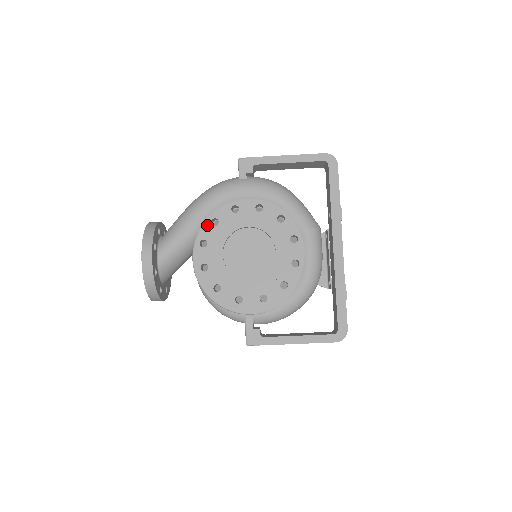
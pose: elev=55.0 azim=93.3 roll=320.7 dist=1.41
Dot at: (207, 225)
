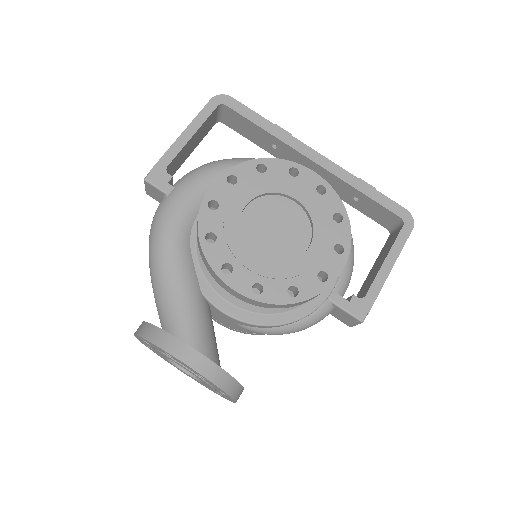
Dot at: (208, 249)
